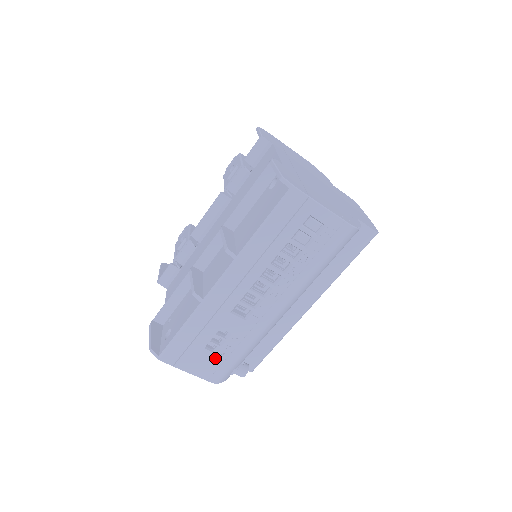
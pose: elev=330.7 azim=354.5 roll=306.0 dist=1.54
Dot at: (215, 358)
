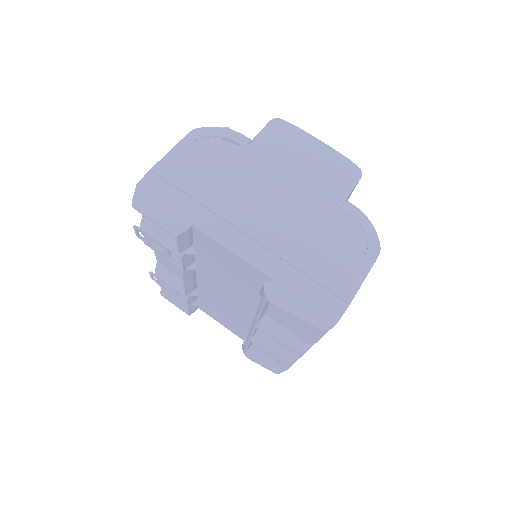
Dot at: occluded
